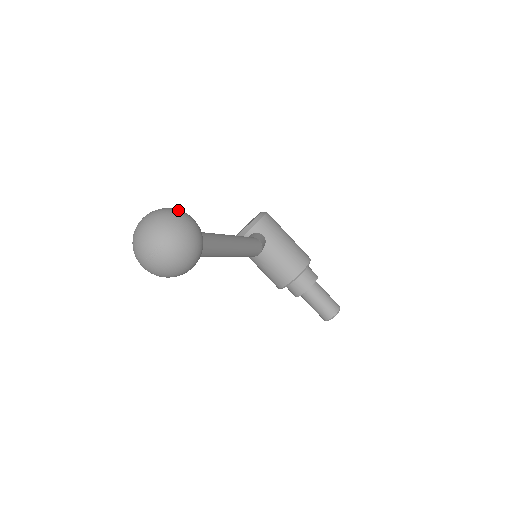
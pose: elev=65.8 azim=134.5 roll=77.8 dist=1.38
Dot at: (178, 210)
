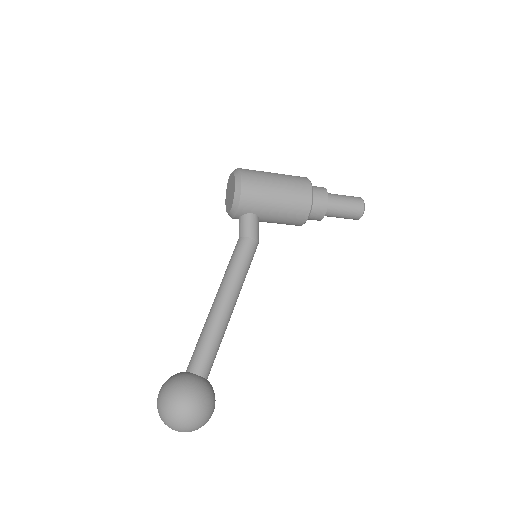
Dot at: (176, 401)
